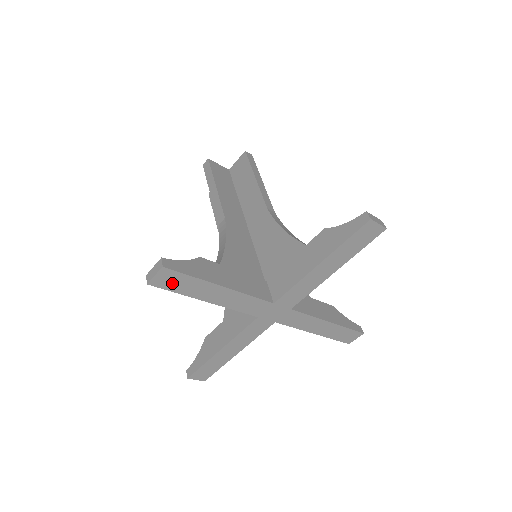
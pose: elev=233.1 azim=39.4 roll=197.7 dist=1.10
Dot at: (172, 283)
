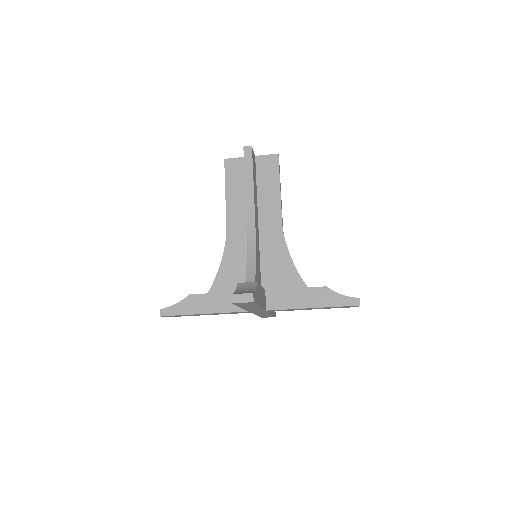
Dot at: (176, 316)
